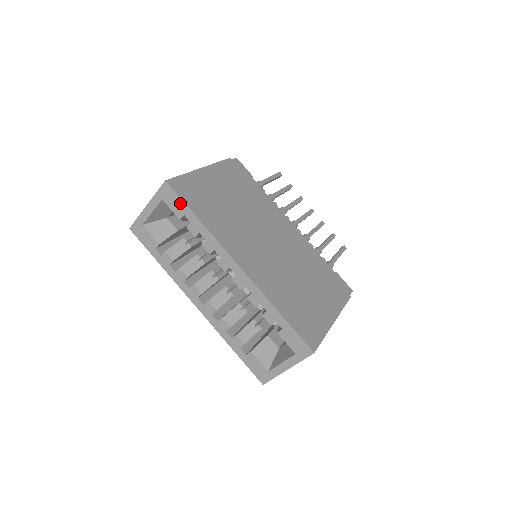
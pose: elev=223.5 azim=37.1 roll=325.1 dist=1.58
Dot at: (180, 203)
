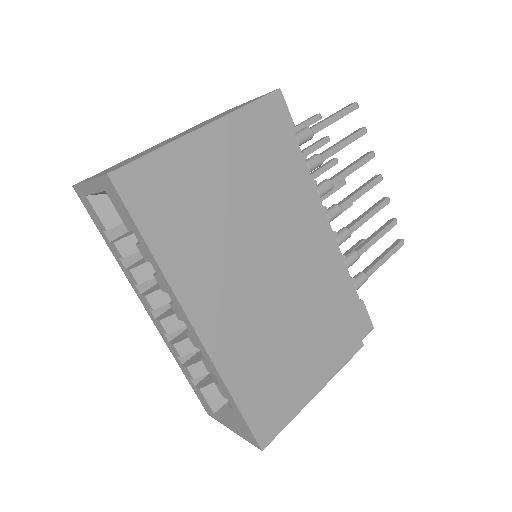
Dot at: (127, 214)
